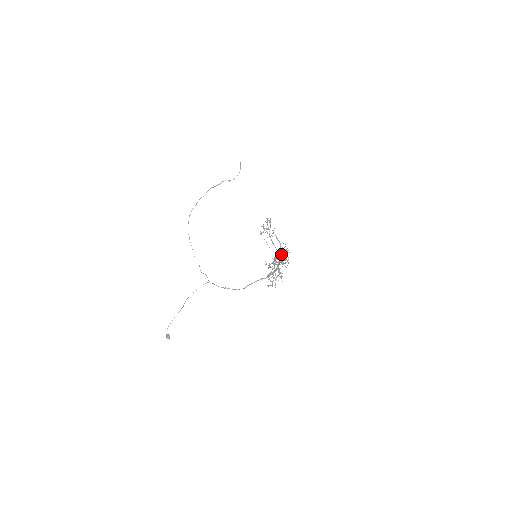
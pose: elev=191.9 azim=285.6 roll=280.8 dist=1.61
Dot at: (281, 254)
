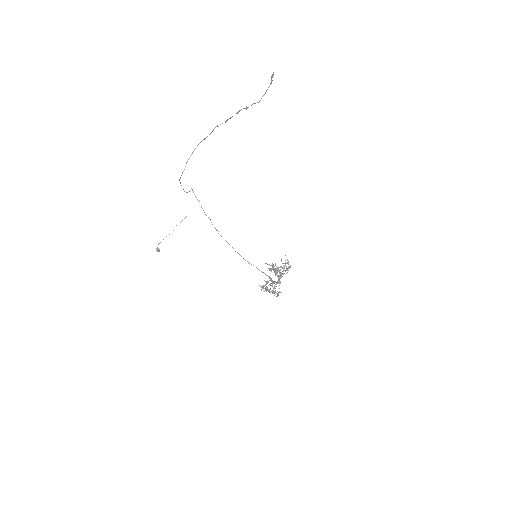
Dot at: (280, 283)
